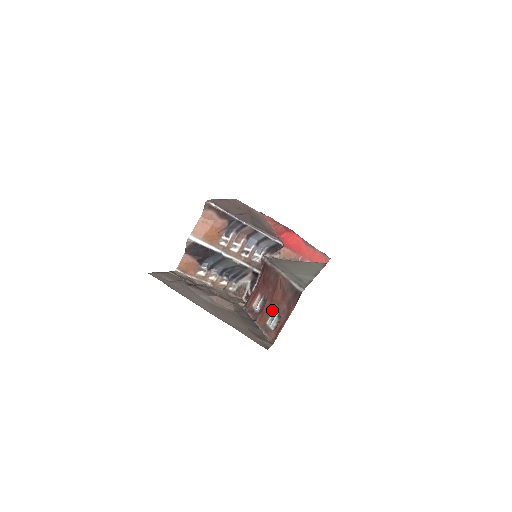
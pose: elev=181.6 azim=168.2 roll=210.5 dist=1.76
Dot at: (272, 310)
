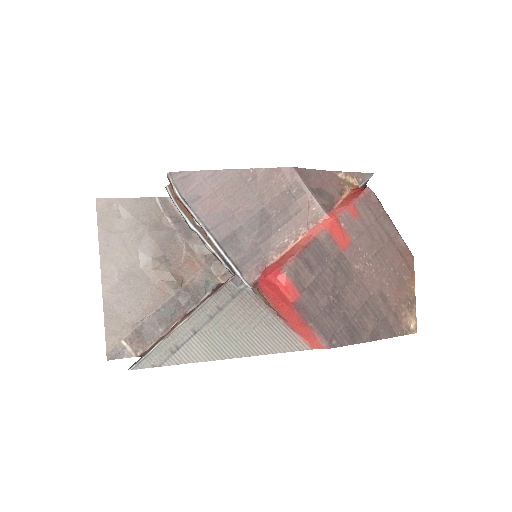
Dot at: occluded
